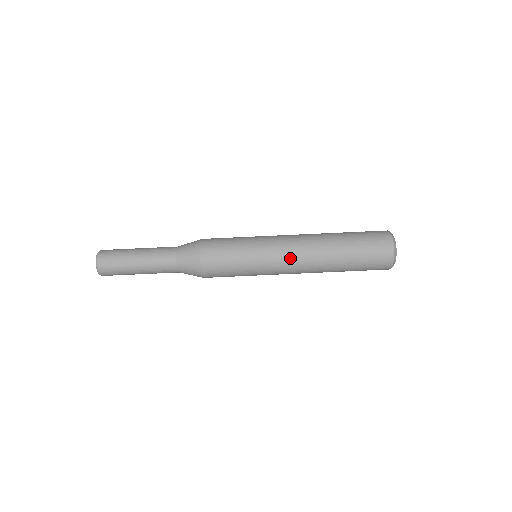
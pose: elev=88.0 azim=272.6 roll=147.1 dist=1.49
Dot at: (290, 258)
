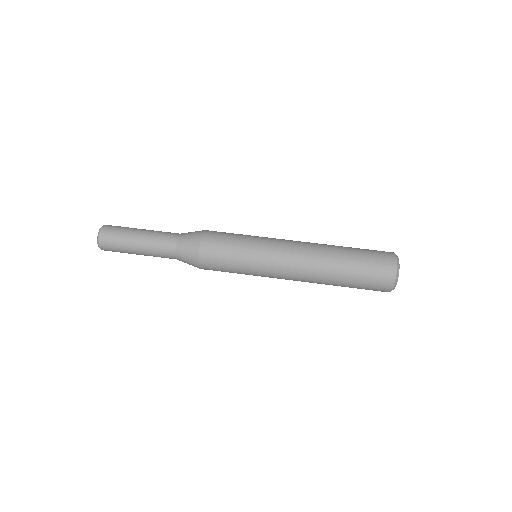
Dot at: (290, 250)
